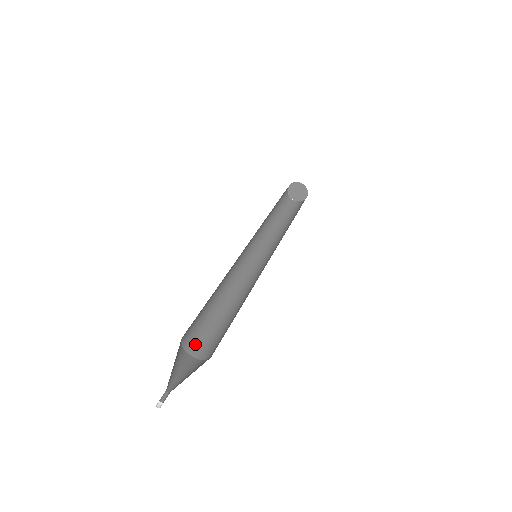
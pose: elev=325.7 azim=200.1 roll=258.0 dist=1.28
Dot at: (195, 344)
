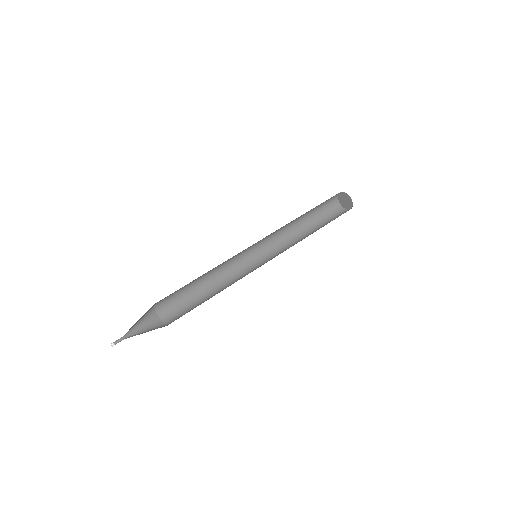
Dot at: (166, 307)
